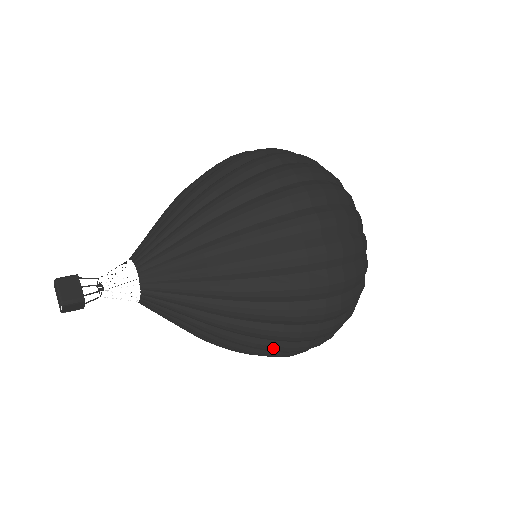
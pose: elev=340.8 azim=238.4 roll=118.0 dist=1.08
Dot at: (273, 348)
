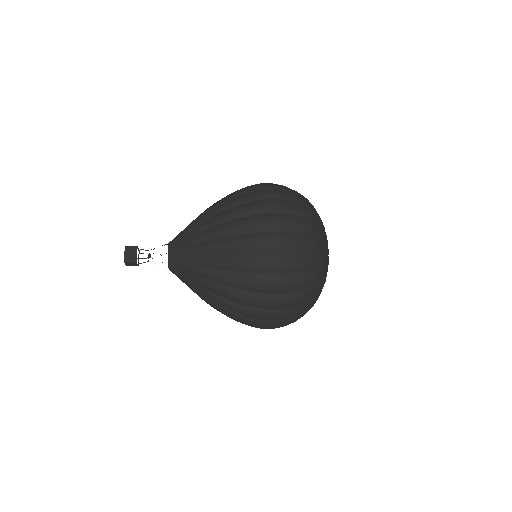
Dot at: (240, 318)
